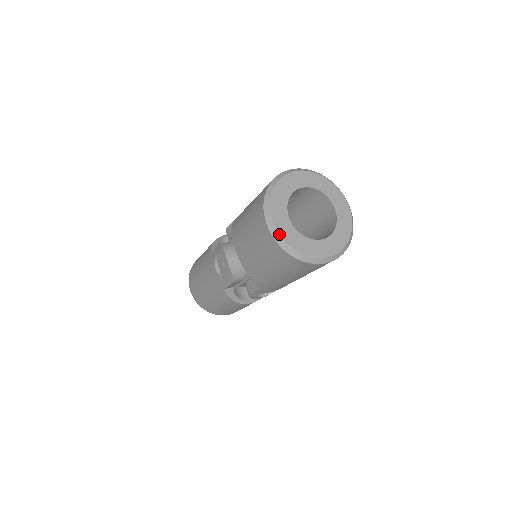
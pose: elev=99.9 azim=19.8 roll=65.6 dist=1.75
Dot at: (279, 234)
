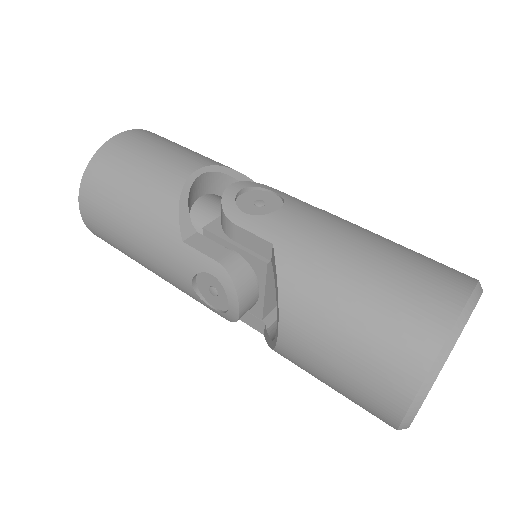
Dot at: occluded
